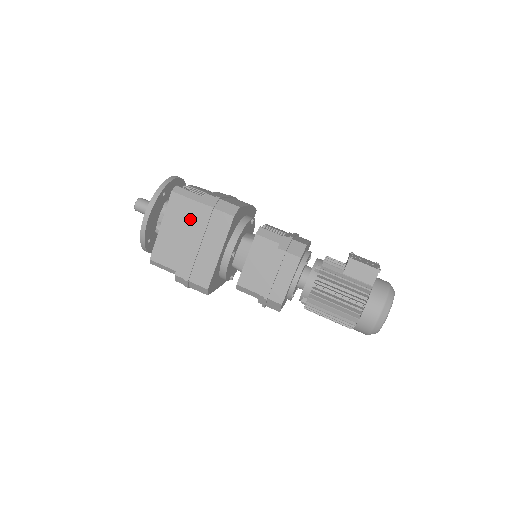
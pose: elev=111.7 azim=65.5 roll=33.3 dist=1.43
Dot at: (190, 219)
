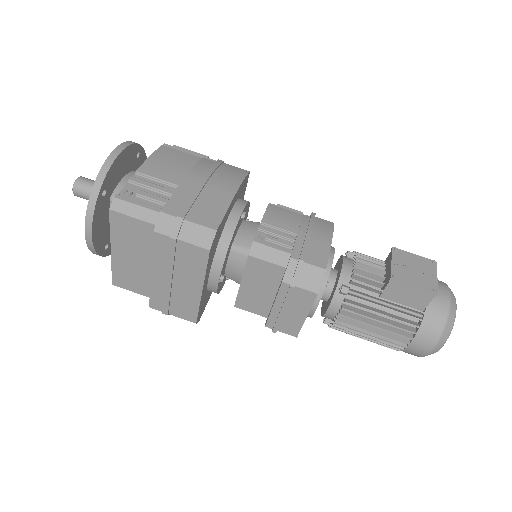
Dot at: (148, 244)
